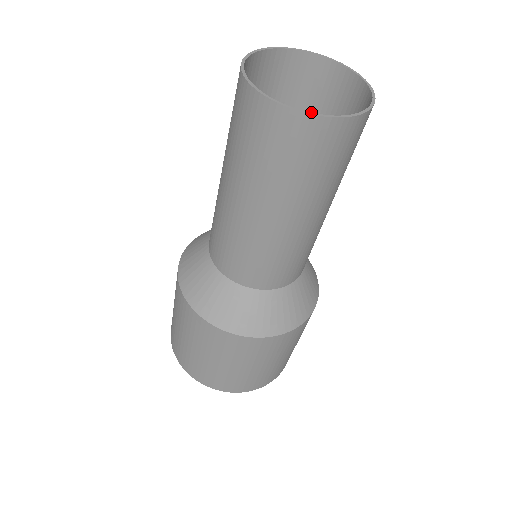
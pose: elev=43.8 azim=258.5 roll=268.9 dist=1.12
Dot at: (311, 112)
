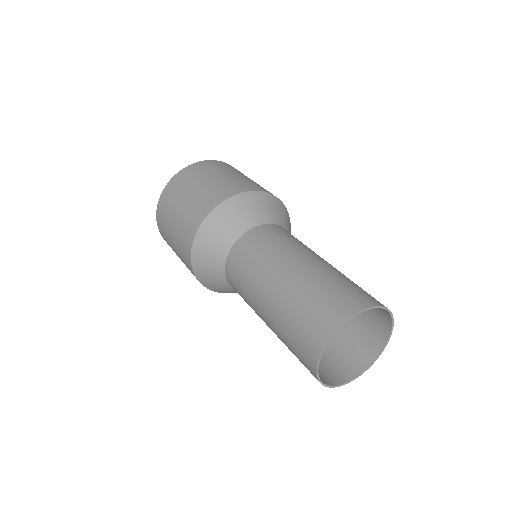
Dot at: occluded
